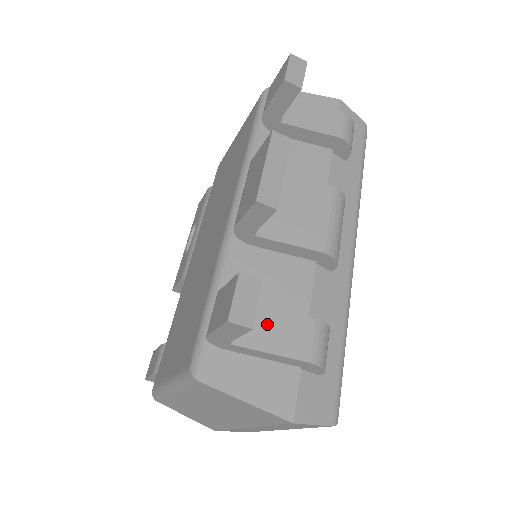
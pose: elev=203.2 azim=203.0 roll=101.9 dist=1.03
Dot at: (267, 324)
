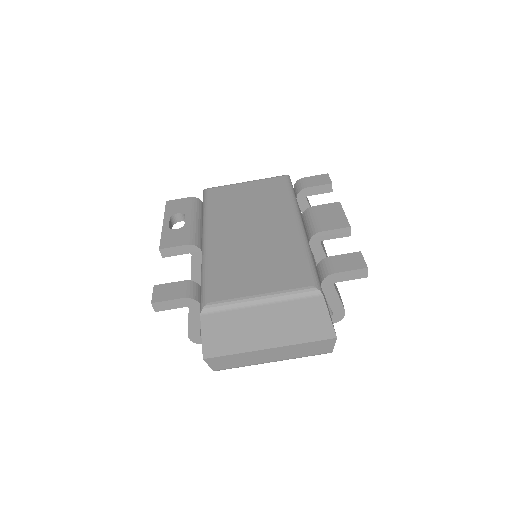
Dot at: (335, 285)
